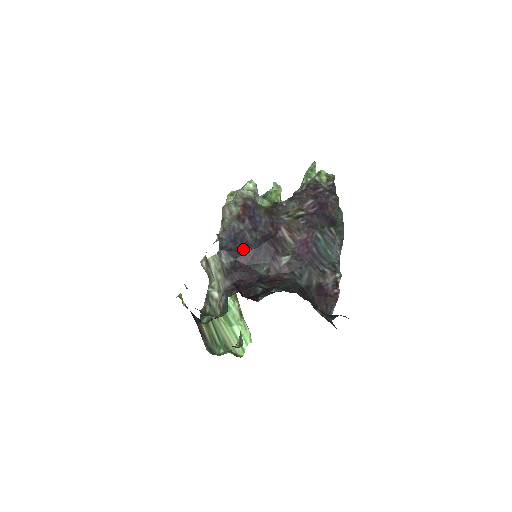
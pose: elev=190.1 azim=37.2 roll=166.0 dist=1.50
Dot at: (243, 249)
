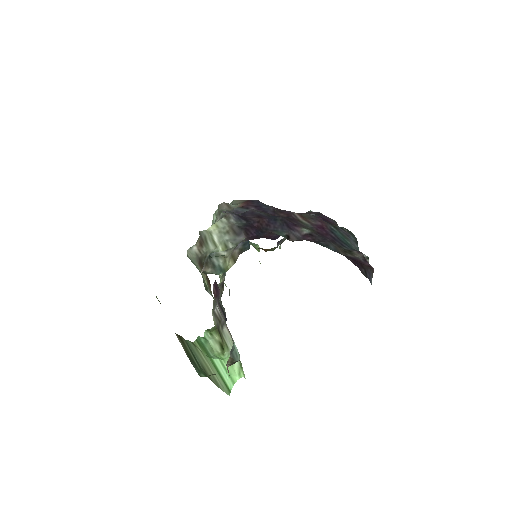
Dot at: (255, 217)
